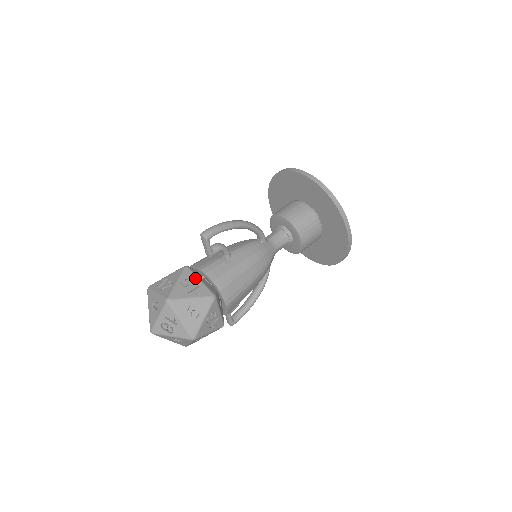
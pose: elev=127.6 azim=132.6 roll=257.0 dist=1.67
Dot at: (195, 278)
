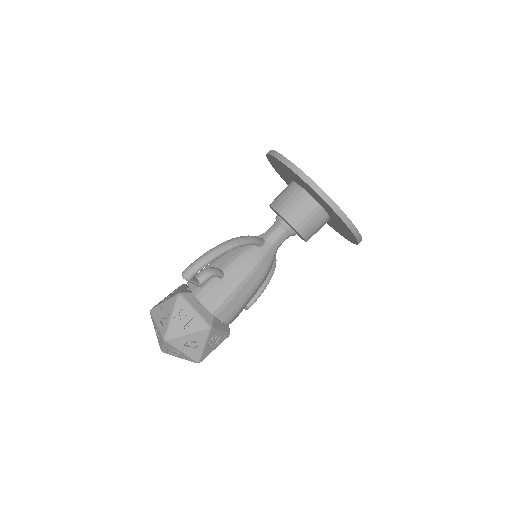
Dot at: (189, 308)
